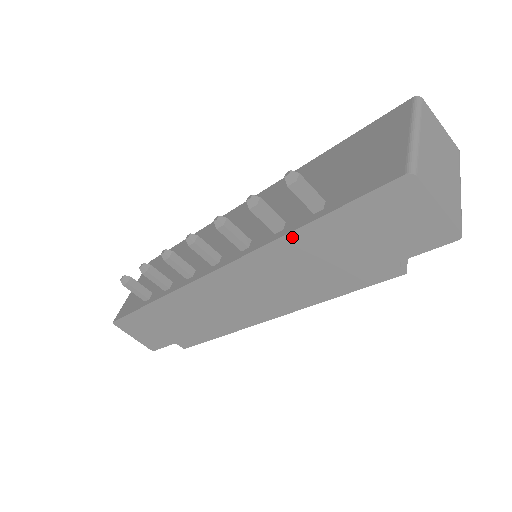
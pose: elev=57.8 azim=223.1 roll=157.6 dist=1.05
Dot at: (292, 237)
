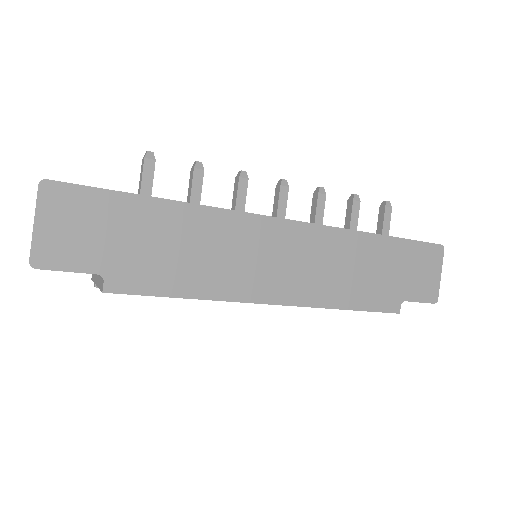
Dot at: (368, 237)
